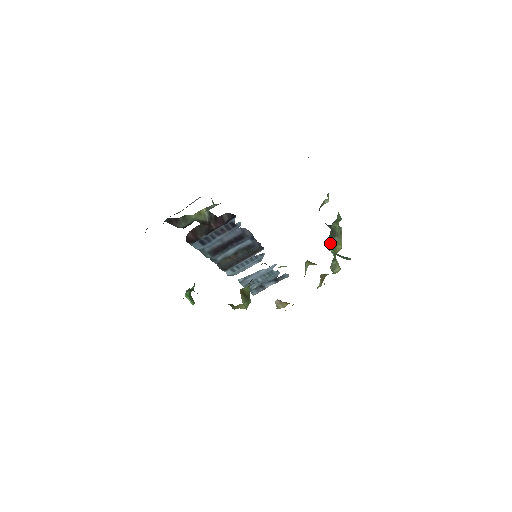
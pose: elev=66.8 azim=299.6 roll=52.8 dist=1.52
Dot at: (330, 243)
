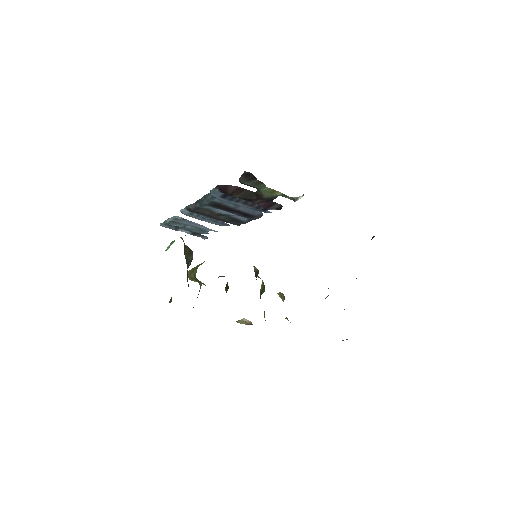
Dot at: occluded
